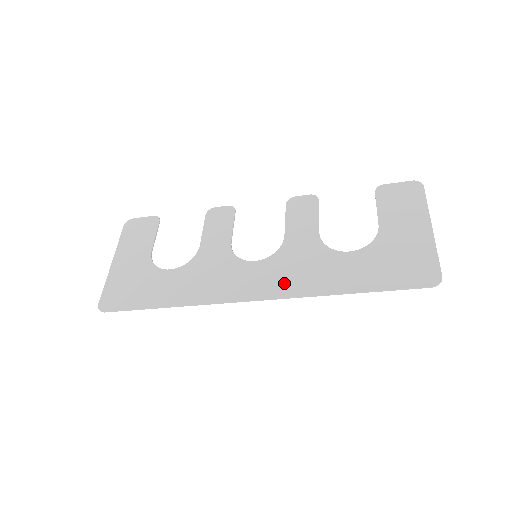
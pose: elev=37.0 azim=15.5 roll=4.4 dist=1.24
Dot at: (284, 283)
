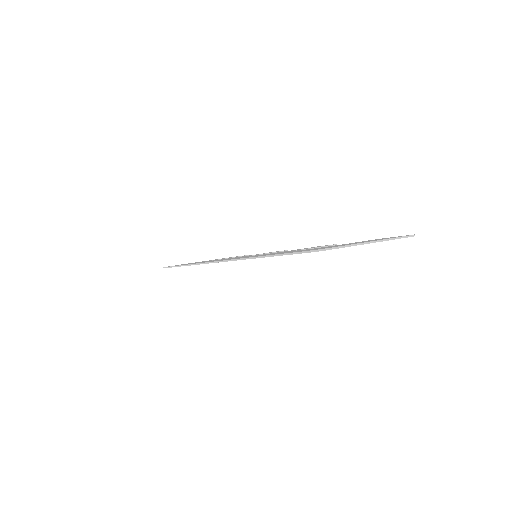
Dot at: occluded
